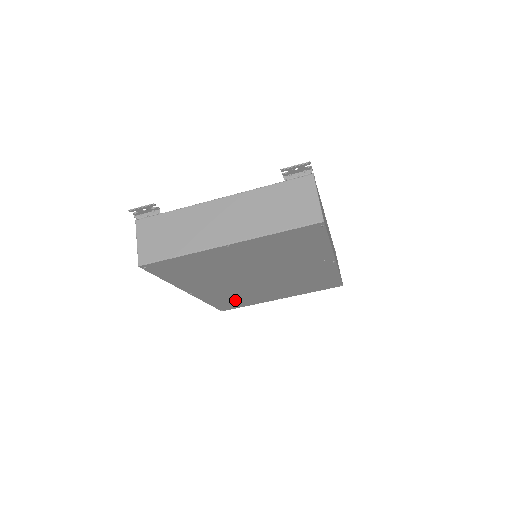
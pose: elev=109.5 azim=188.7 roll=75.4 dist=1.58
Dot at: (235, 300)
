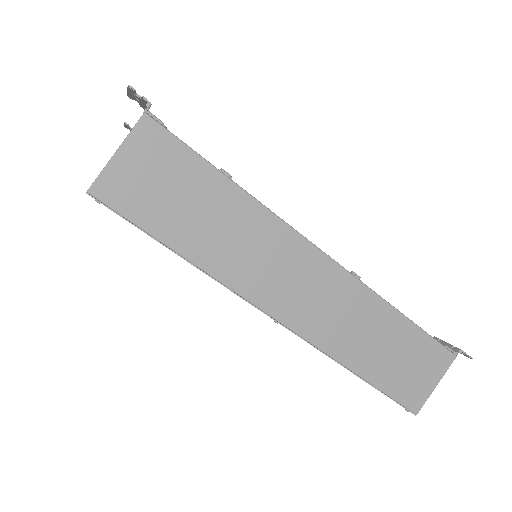
Dot at: occluded
